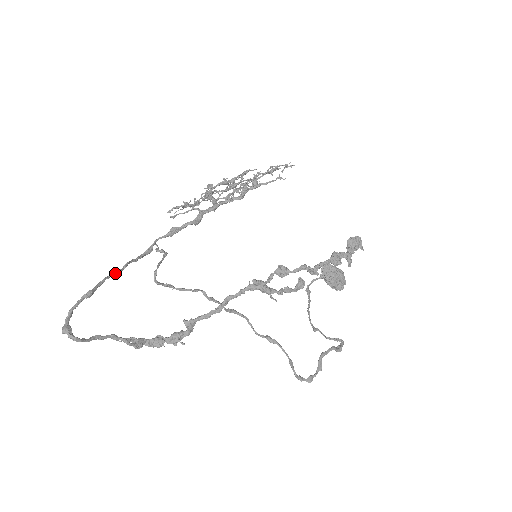
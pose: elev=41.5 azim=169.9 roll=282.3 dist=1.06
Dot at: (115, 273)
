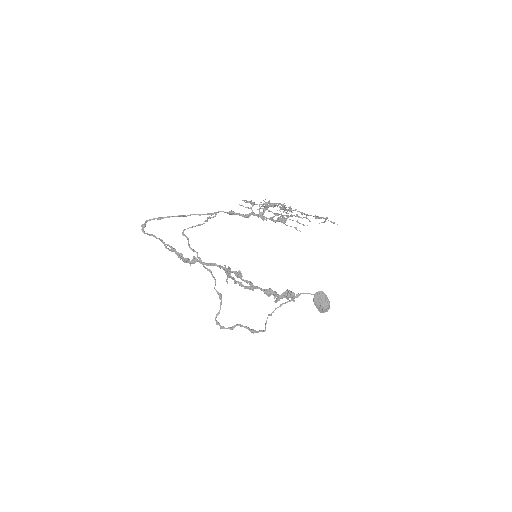
Dot at: (179, 216)
